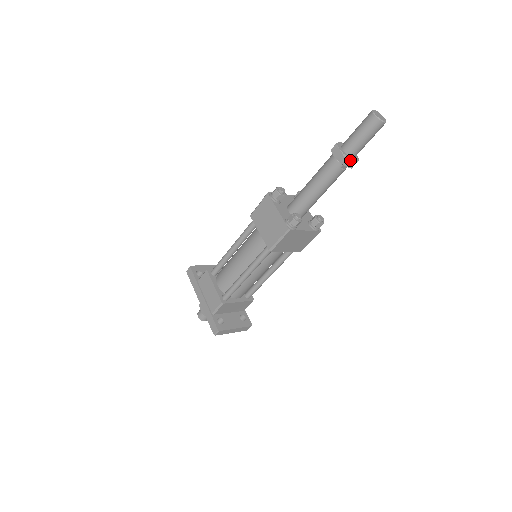
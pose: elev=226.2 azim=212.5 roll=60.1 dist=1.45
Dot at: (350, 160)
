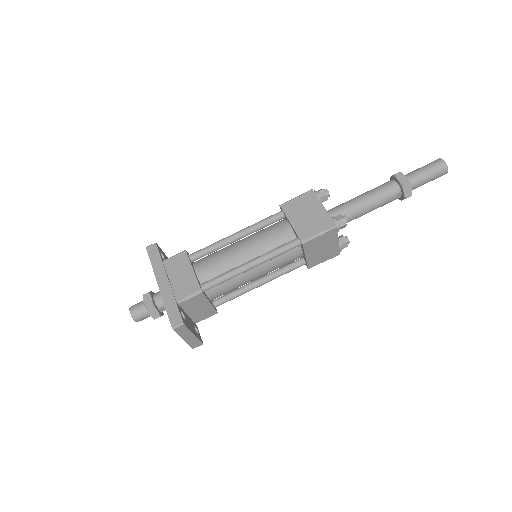
Dot at: (411, 189)
